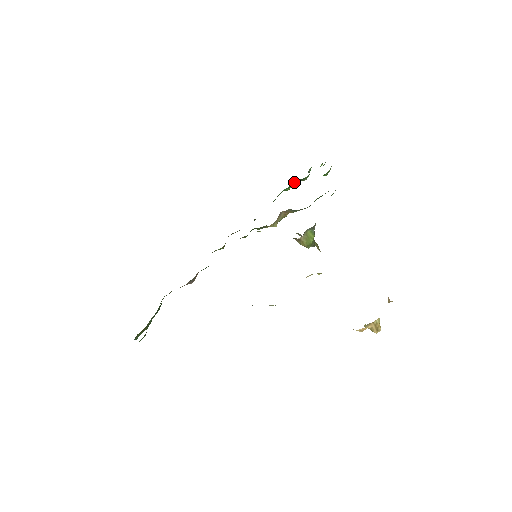
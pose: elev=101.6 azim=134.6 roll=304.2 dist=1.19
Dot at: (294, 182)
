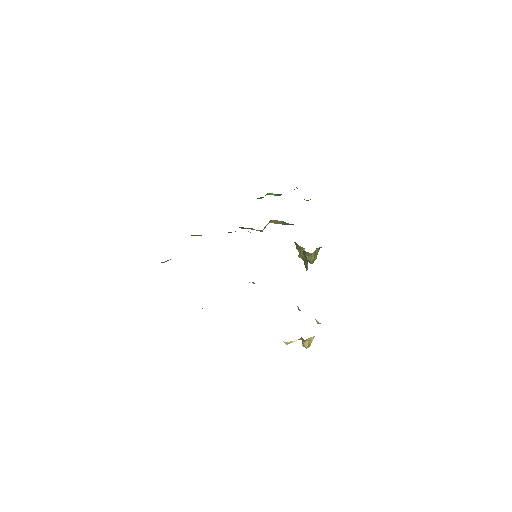
Dot at: (268, 194)
